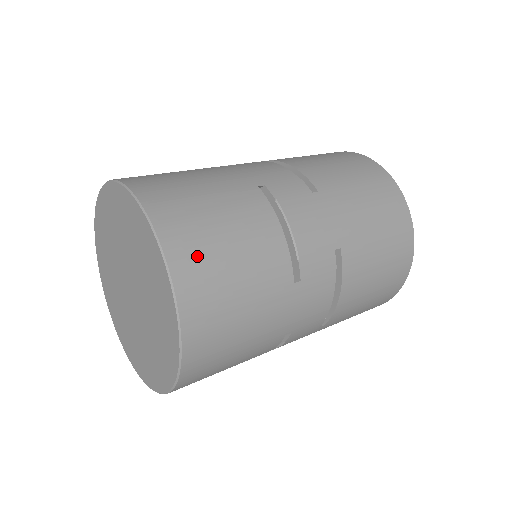
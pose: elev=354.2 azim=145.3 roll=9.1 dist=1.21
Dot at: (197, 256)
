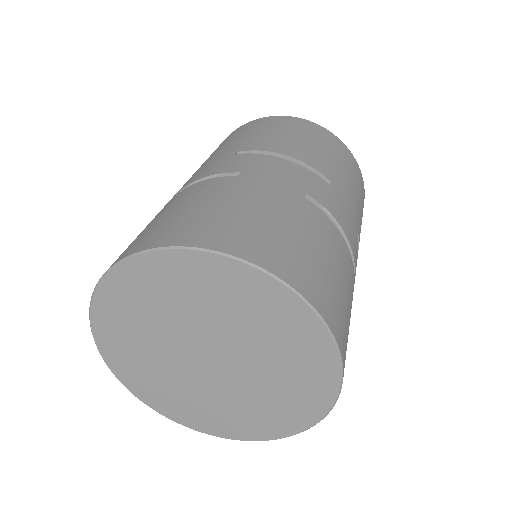
Dot at: (335, 306)
